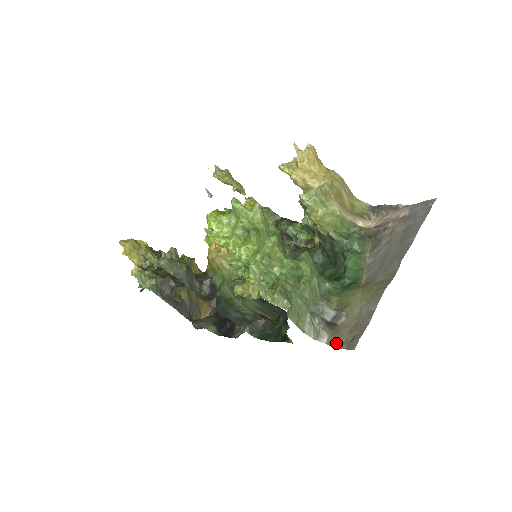
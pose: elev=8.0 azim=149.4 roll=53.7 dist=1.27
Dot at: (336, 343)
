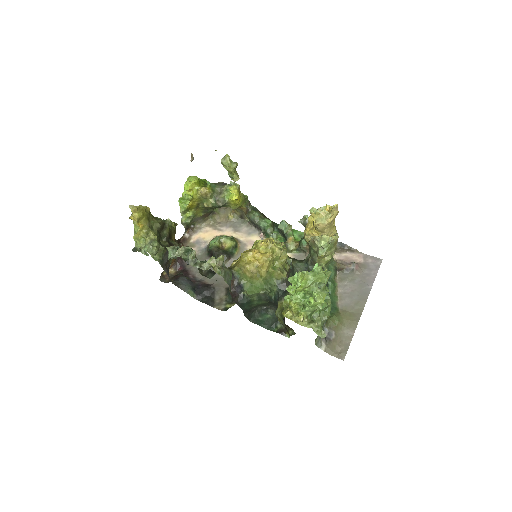
Dot at: (330, 352)
